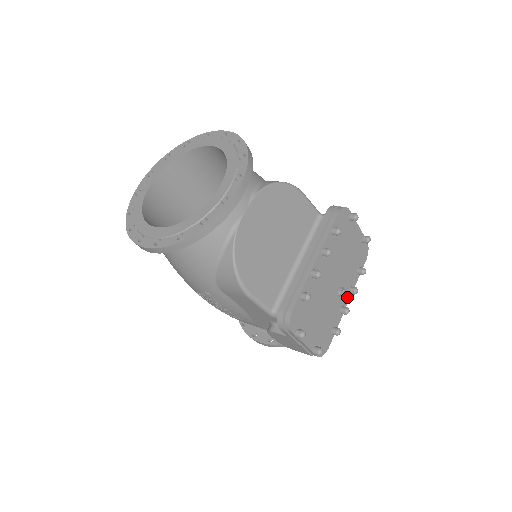
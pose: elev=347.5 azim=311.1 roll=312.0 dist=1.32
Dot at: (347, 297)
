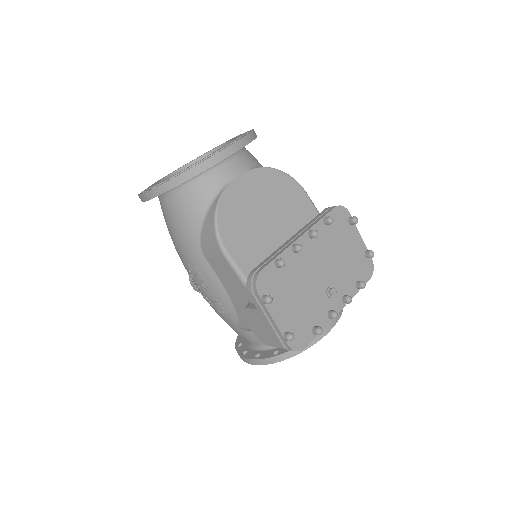
Dot at: (339, 304)
